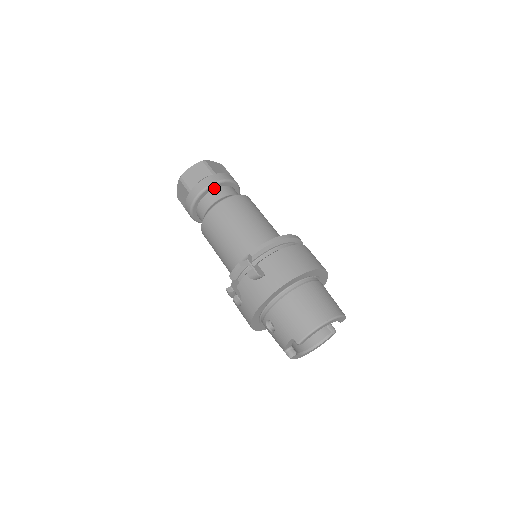
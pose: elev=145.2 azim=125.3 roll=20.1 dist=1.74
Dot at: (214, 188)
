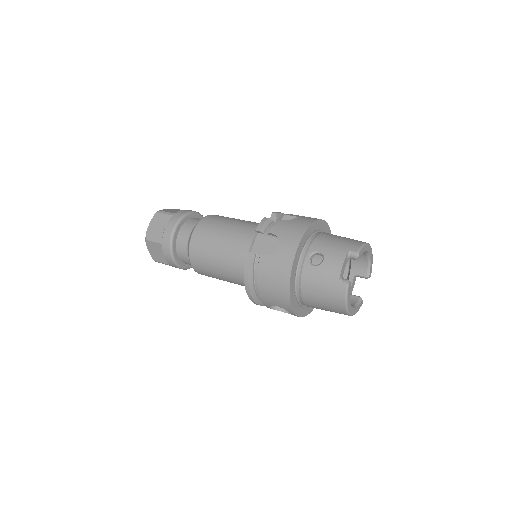
Dot at: occluded
